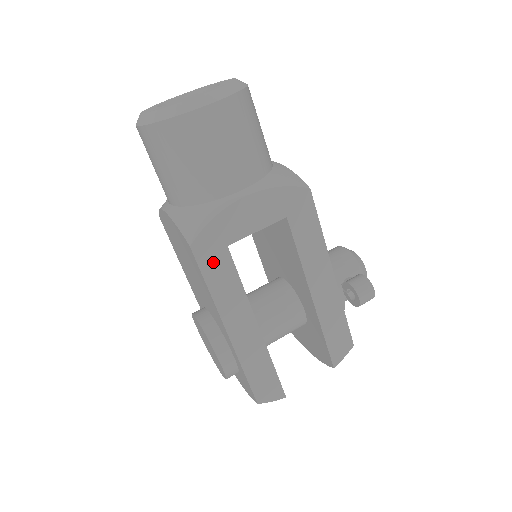
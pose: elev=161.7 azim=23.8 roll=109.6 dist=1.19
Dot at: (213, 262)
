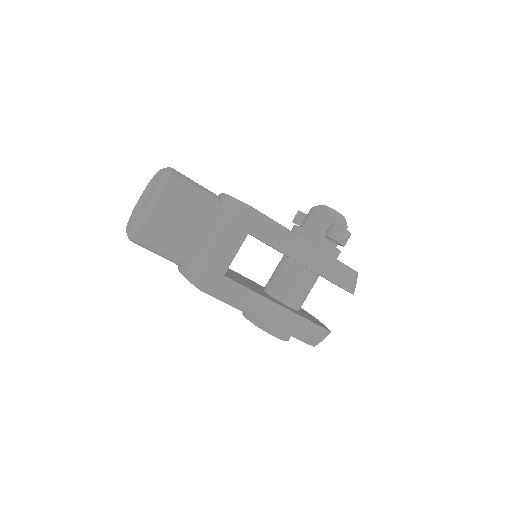
Dot at: (222, 290)
